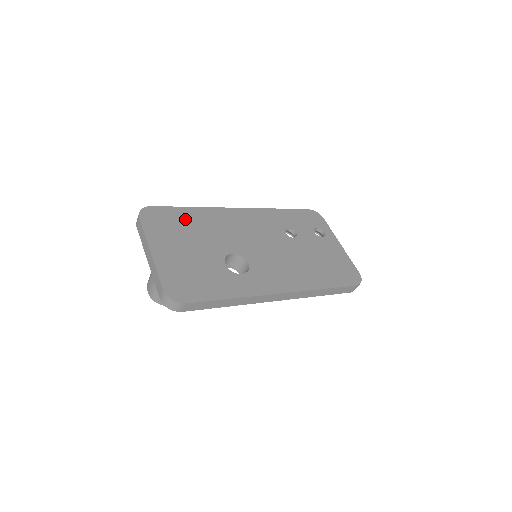
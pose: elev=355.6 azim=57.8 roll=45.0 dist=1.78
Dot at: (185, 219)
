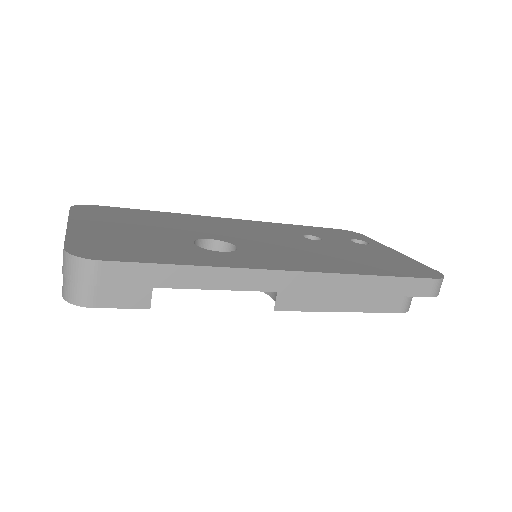
Dot at: (143, 215)
